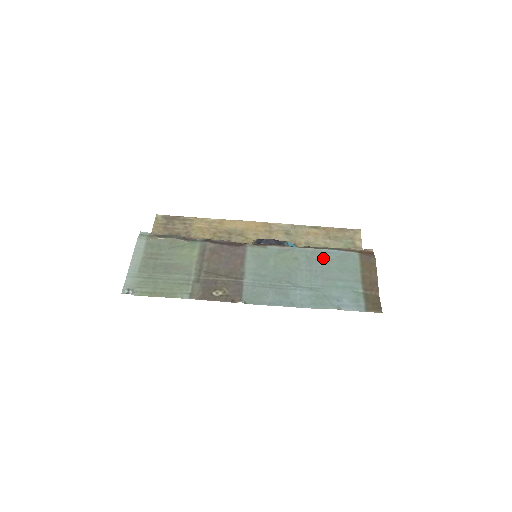
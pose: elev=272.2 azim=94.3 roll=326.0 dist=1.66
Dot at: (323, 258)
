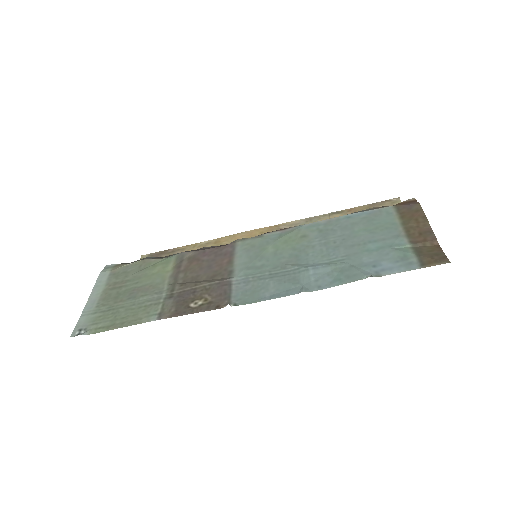
Dot at: (342, 225)
